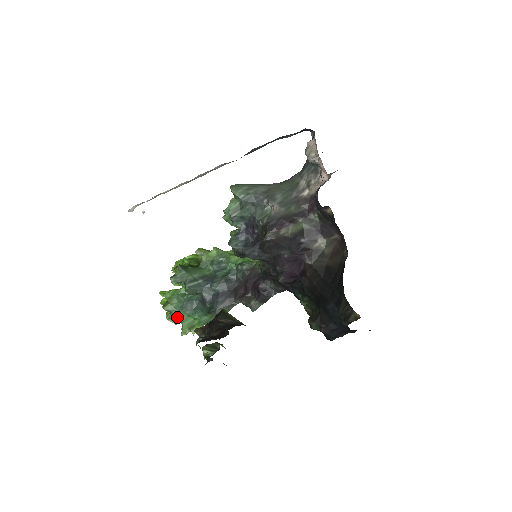
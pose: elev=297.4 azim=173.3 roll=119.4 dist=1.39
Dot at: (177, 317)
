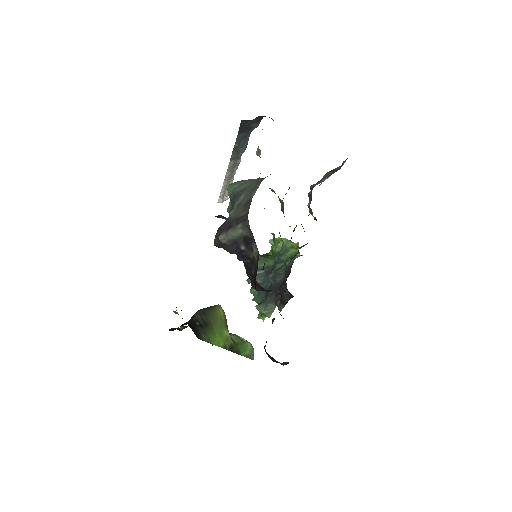
Dot at: (258, 301)
